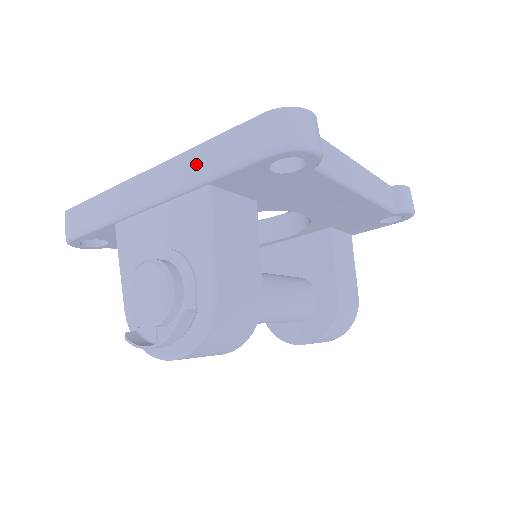
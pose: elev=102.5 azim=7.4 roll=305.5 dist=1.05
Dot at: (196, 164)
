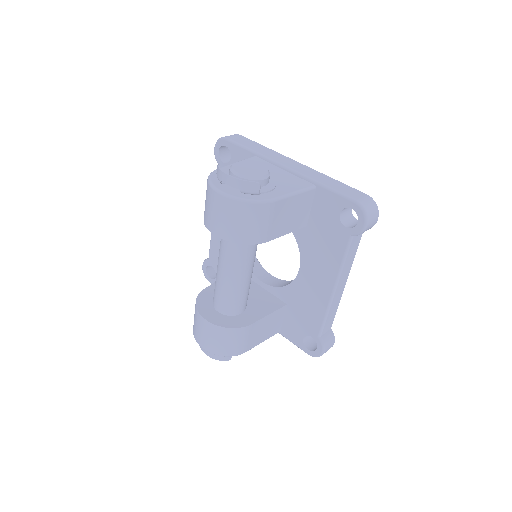
Dot at: (321, 178)
